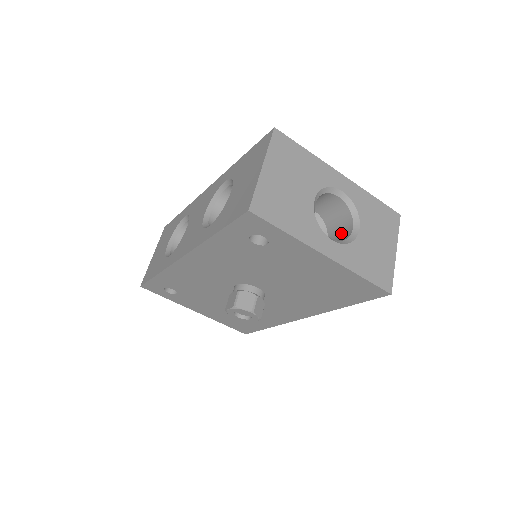
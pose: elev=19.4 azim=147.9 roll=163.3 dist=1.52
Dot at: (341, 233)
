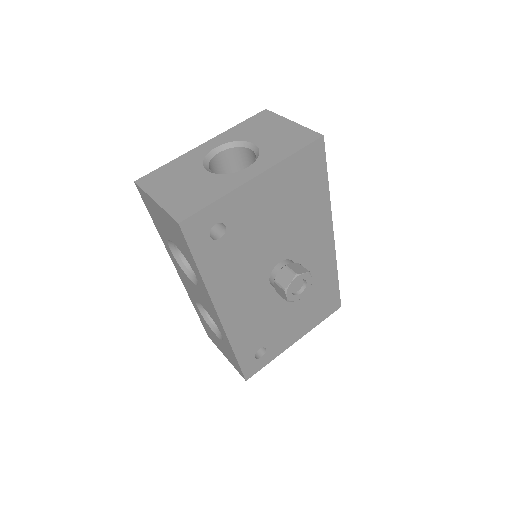
Dot at: occluded
